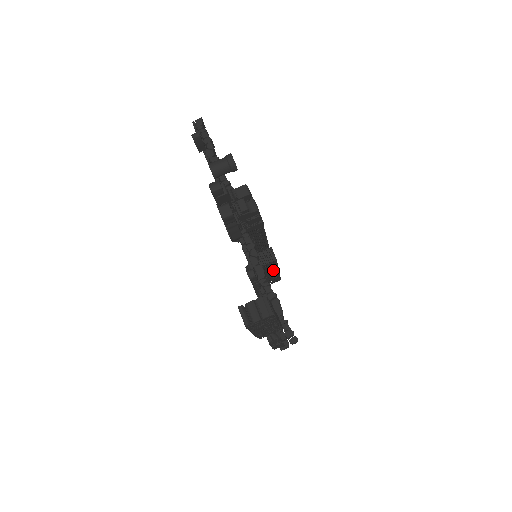
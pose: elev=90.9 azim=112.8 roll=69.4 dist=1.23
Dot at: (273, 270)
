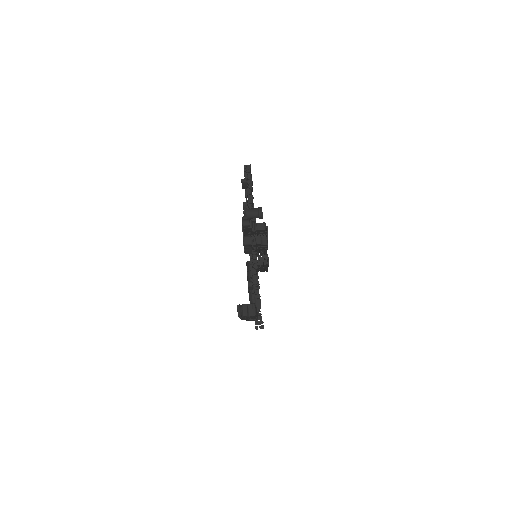
Dot at: (264, 267)
